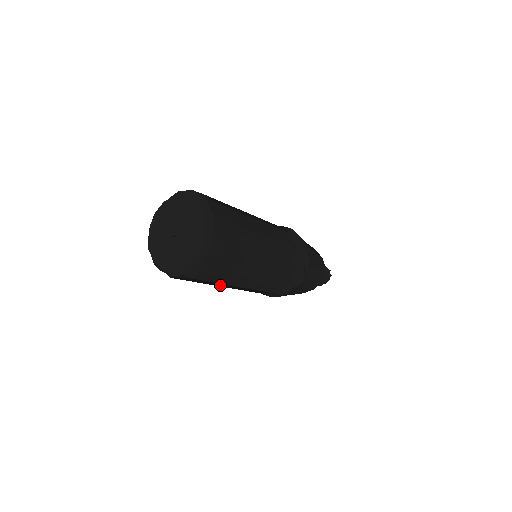
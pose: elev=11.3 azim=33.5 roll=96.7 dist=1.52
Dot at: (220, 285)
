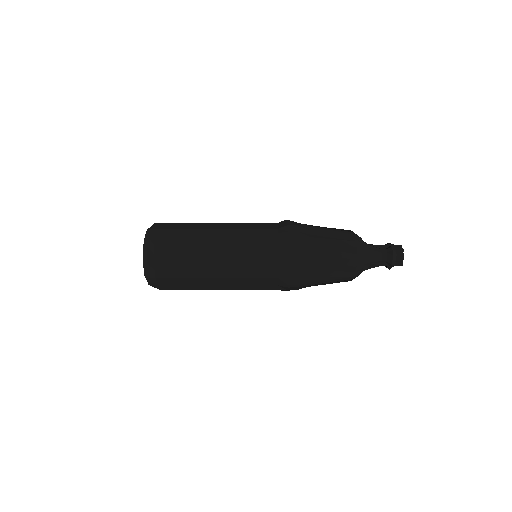
Dot at: (211, 286)
